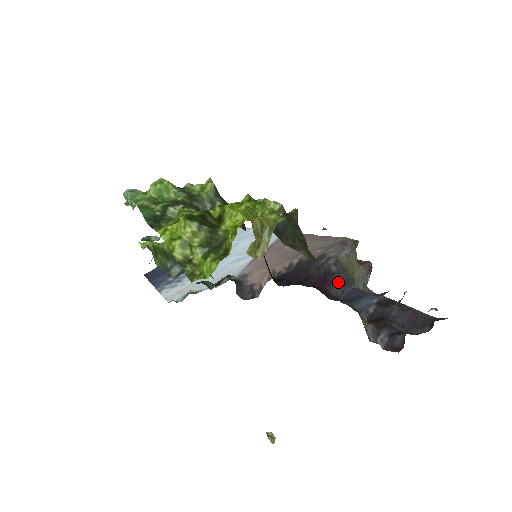
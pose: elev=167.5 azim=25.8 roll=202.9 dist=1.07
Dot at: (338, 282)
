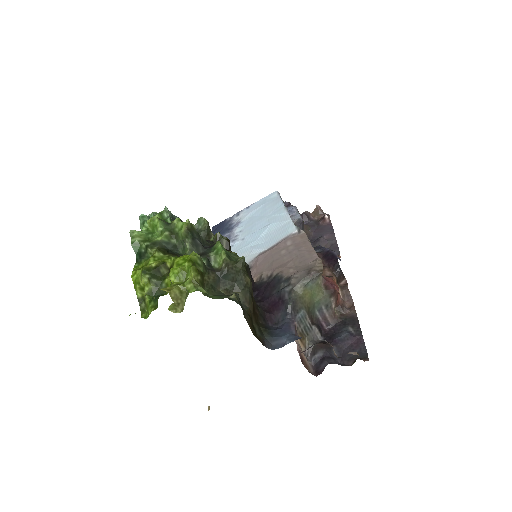
Dot at: (283, 310)
